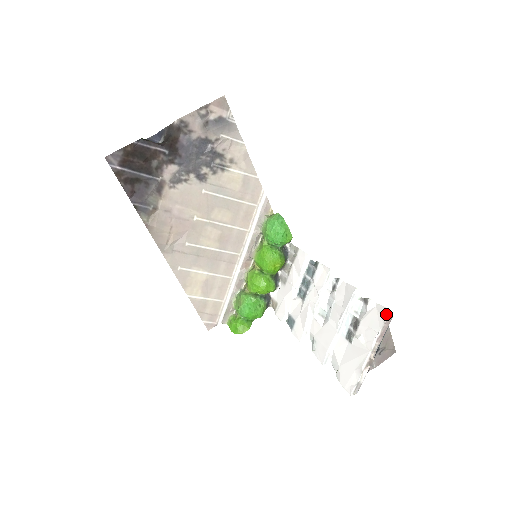
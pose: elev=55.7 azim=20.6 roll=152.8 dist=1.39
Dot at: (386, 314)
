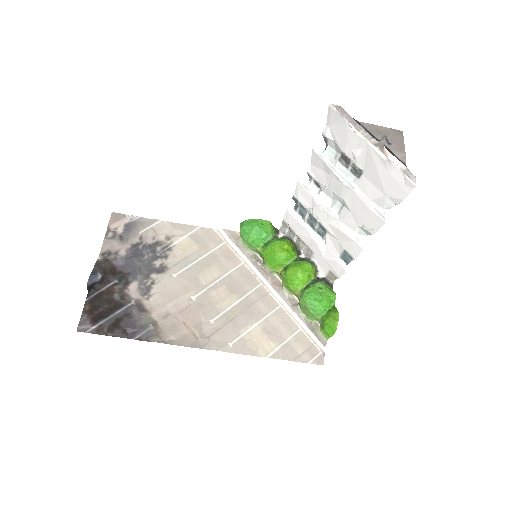
Dot at: (333, 111)
